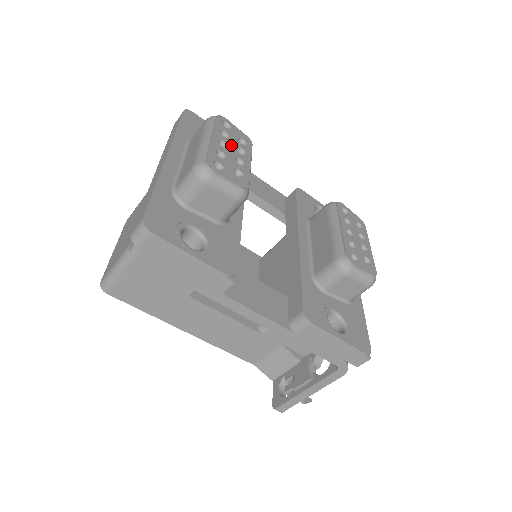
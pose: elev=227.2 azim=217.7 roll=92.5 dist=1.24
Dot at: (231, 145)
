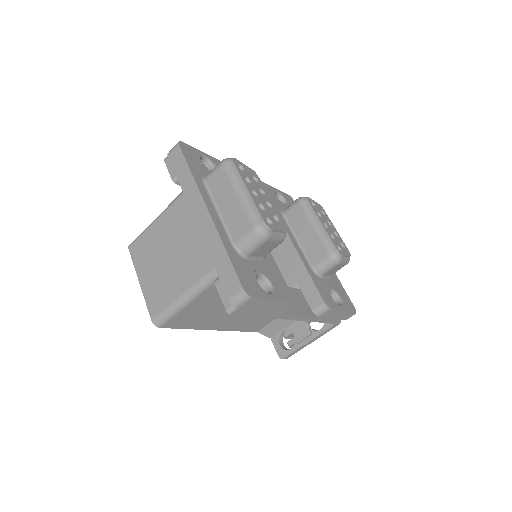
Dot at: (256, 190)
